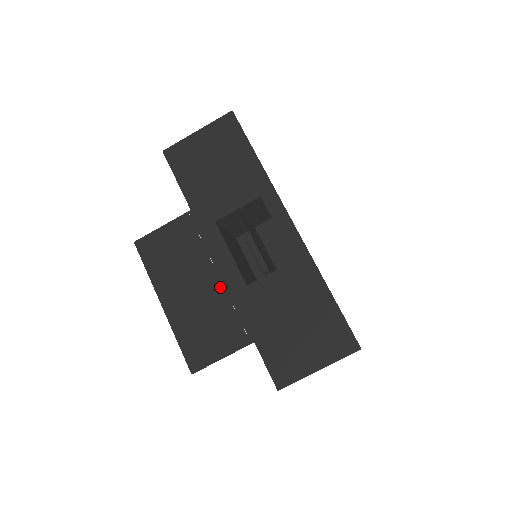
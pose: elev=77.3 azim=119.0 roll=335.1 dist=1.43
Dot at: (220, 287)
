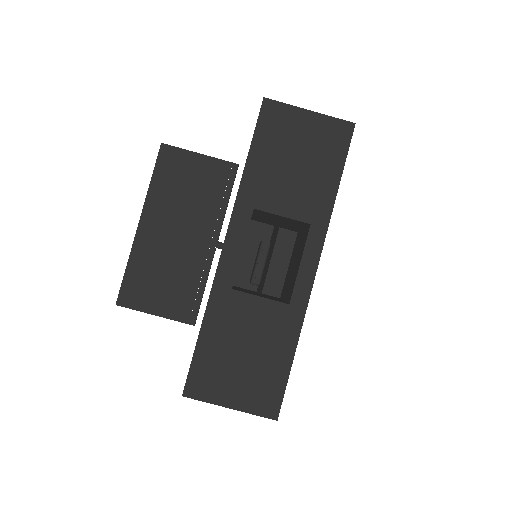
Dot at: (203, 254)
